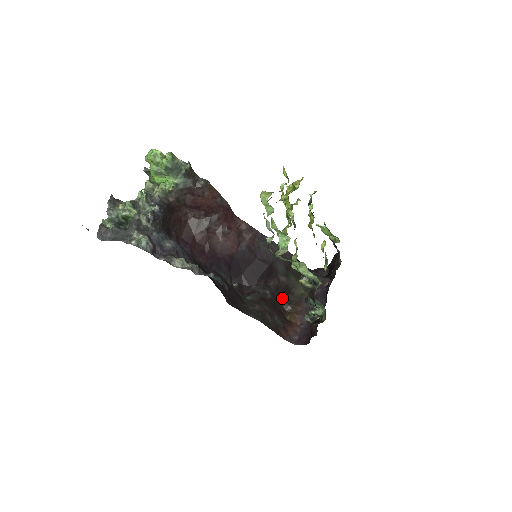
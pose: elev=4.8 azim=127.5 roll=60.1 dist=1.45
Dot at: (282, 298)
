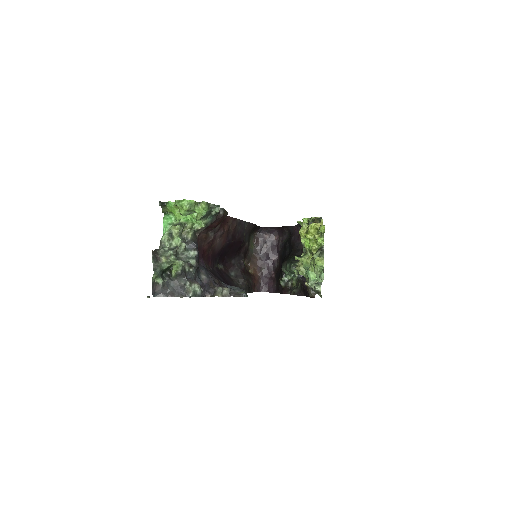
Dot at: (245, 257)
